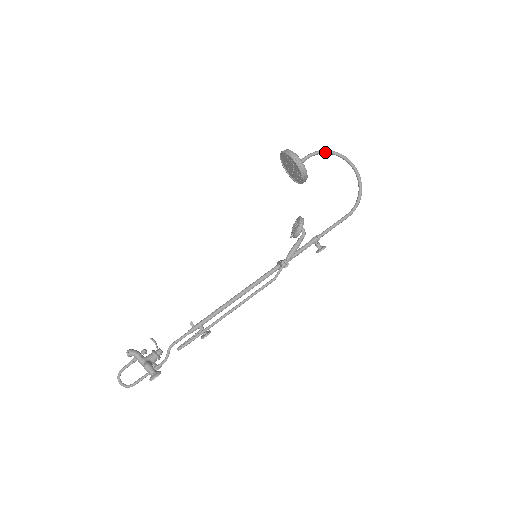
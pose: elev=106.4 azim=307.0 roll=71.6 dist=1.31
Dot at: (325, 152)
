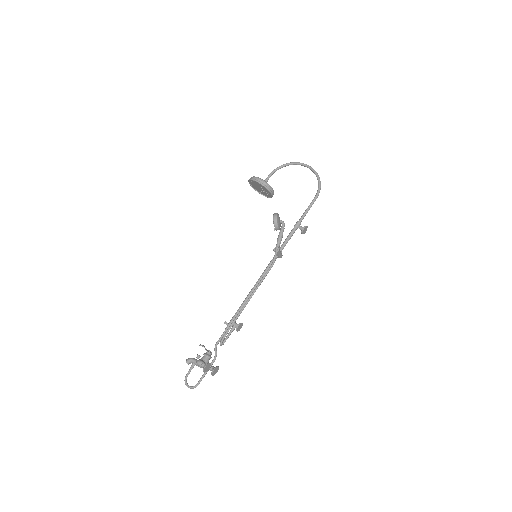
Dot at: (280, 167)
